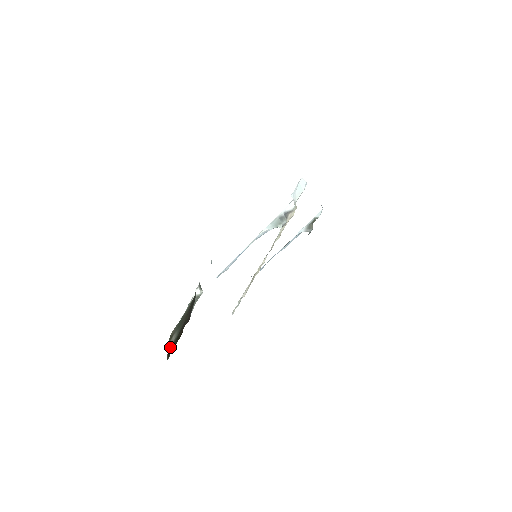
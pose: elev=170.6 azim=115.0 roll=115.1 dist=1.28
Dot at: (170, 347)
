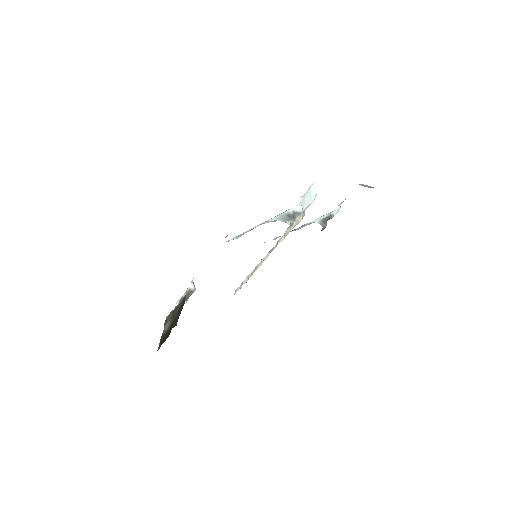
Dot at: (163, 335)
